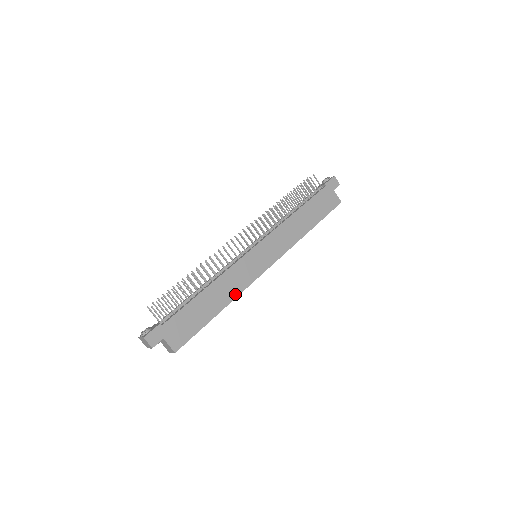
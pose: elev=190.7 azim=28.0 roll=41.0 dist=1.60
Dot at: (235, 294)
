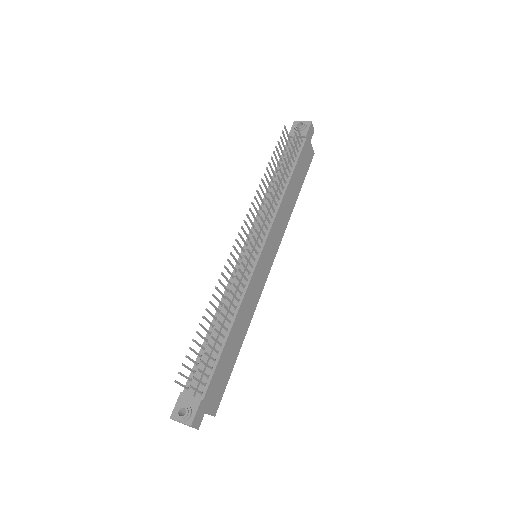
Dot at: (251, 317)
